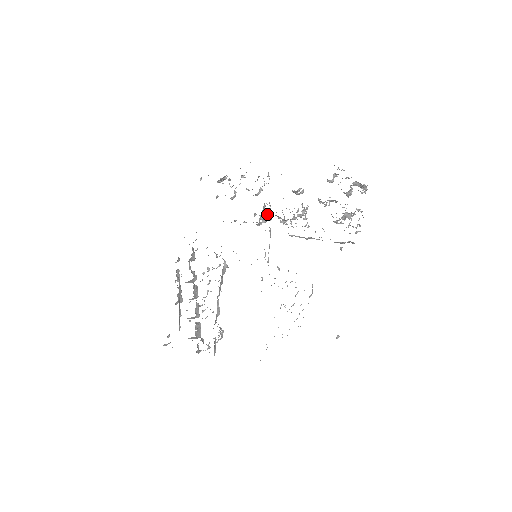
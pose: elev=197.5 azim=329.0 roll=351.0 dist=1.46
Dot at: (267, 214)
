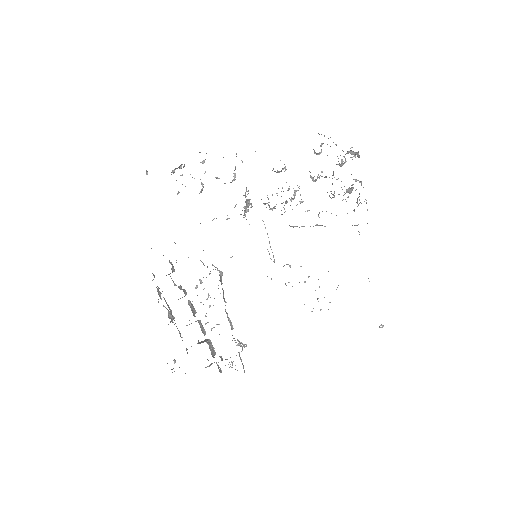
Dot at: (247, 201)
